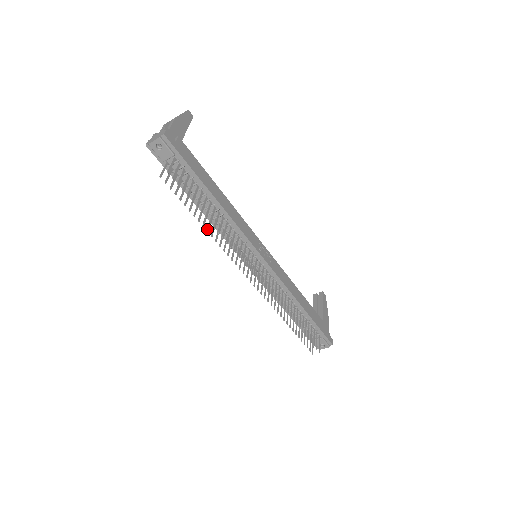
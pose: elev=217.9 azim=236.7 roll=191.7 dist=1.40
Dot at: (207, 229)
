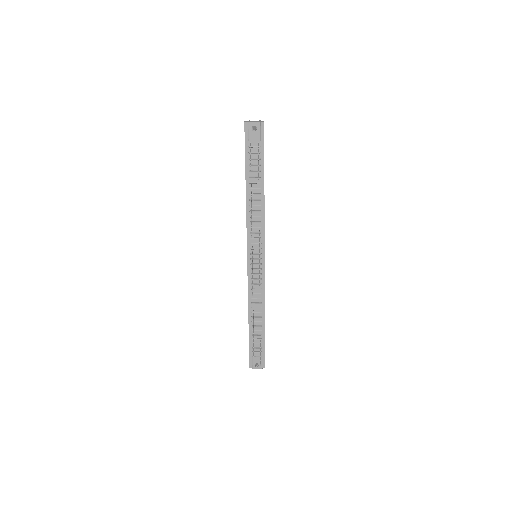
Dot at: (251, 207)
